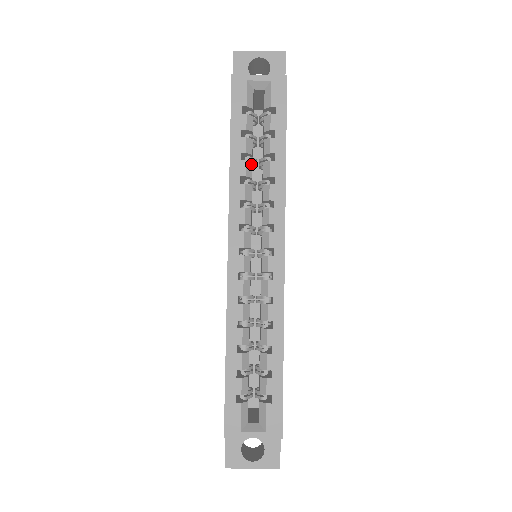
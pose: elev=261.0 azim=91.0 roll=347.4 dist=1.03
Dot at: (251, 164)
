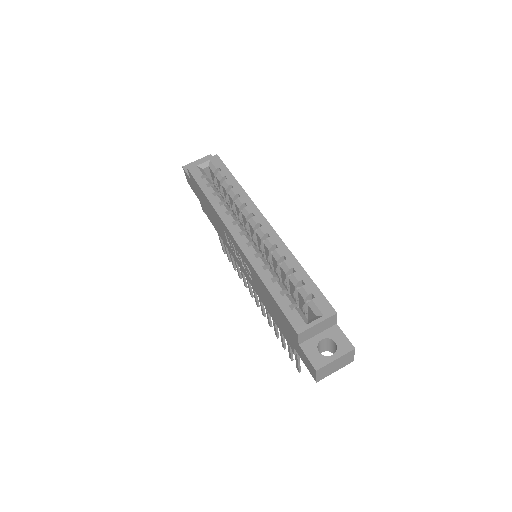
Dot at: (221, 197)
